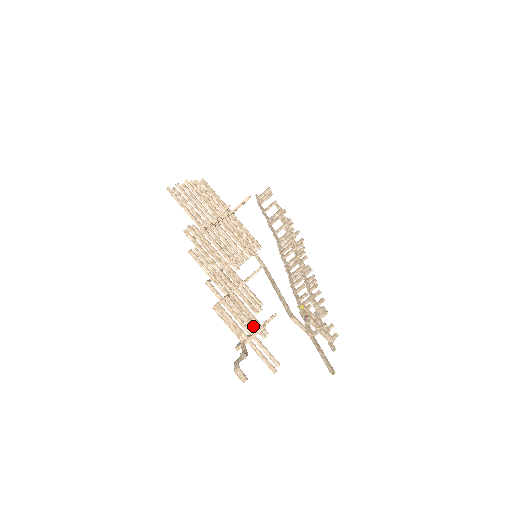
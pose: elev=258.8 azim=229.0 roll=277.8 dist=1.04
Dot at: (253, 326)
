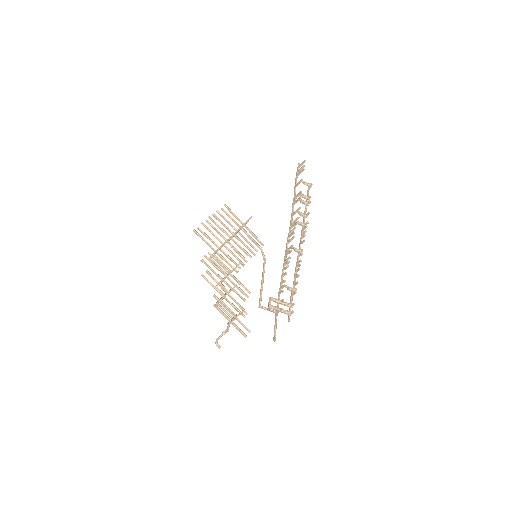
Dot at: (235, 314)
